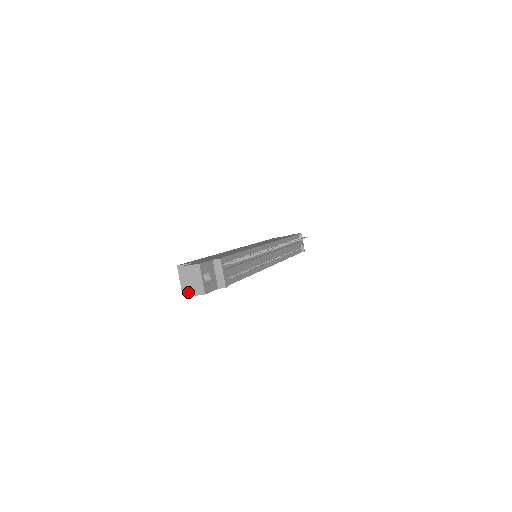
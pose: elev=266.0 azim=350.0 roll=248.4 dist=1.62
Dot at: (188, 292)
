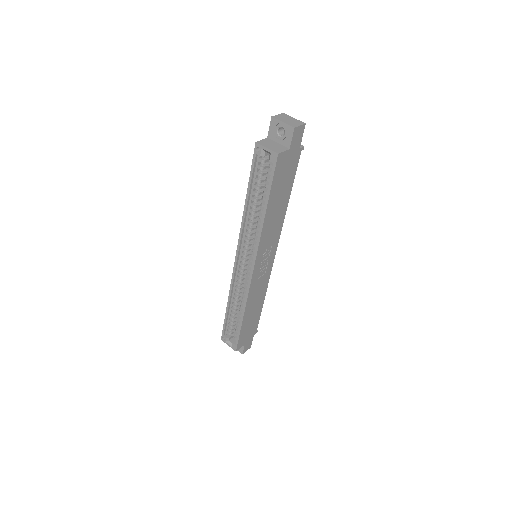
Dot at: (292, 125)
